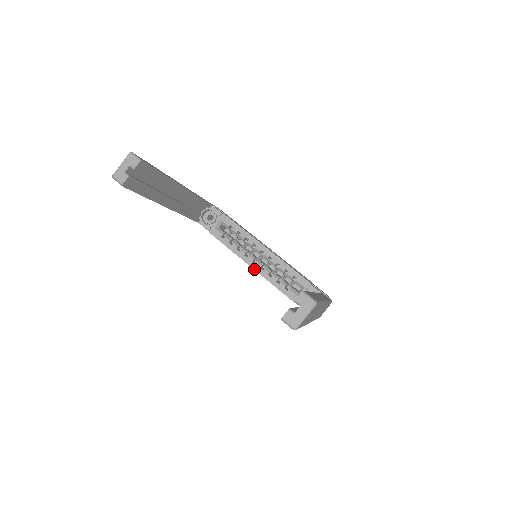
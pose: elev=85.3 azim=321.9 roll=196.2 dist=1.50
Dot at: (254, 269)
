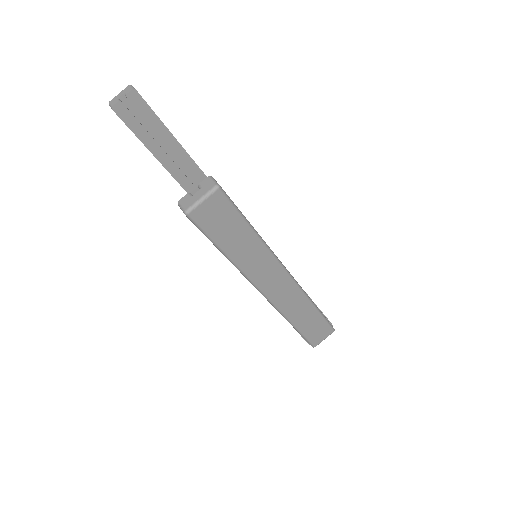
Dot at: occluded
